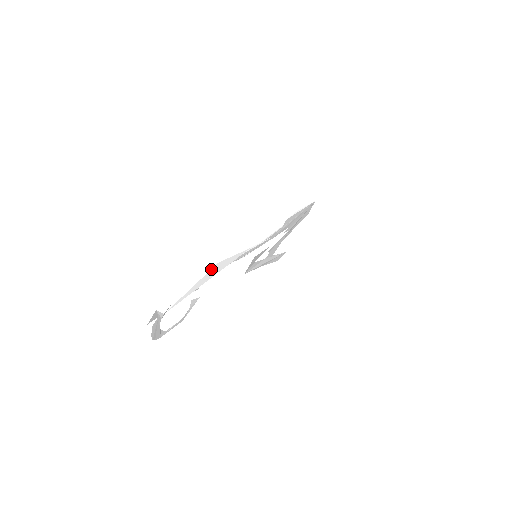
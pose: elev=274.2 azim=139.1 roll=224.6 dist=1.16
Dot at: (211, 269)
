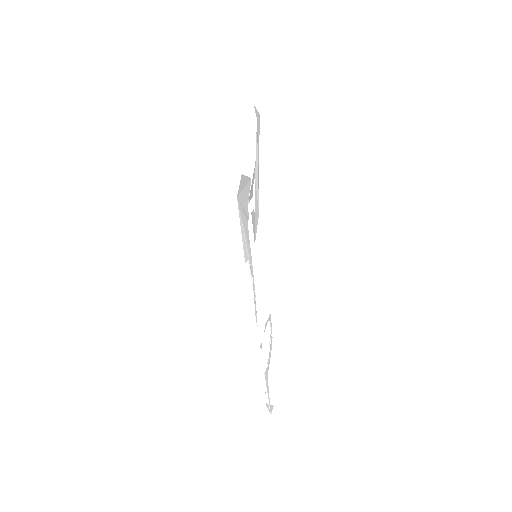
Dot at: (258, 360)
